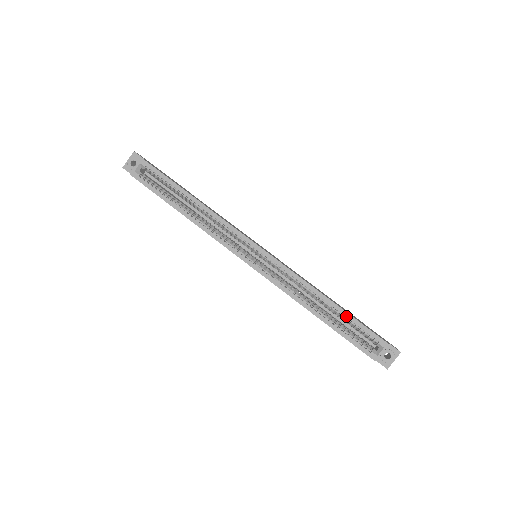
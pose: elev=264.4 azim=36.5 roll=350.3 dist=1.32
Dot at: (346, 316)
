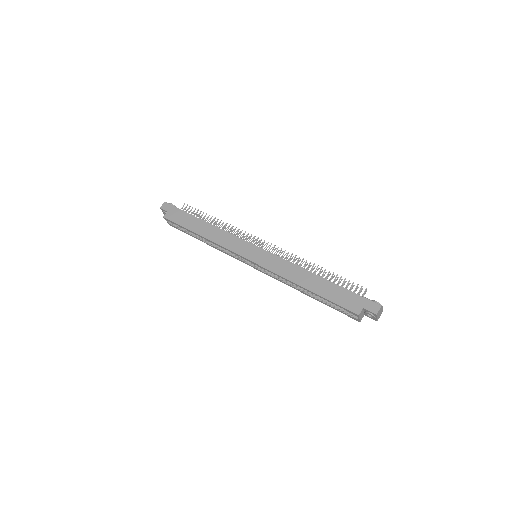
Dot at: occluded
